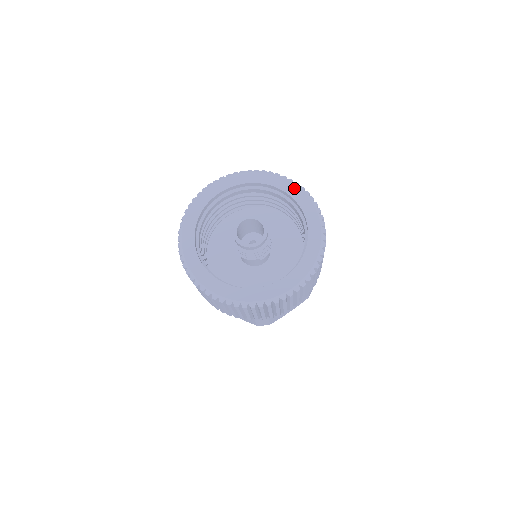
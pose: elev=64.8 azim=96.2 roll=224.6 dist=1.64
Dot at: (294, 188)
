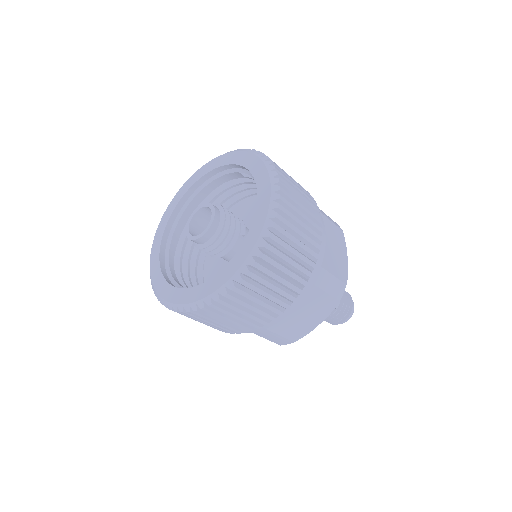
Dot at: (199, 171)
